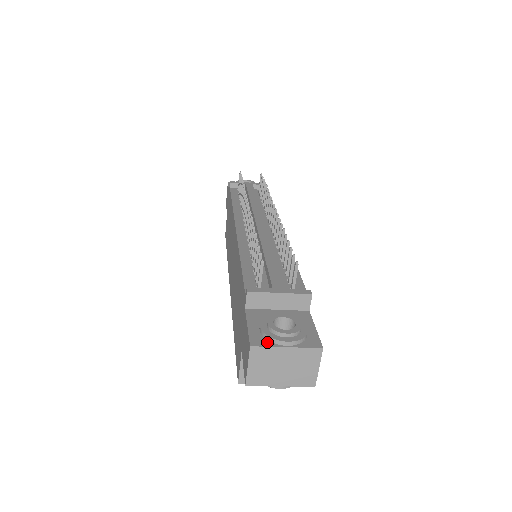
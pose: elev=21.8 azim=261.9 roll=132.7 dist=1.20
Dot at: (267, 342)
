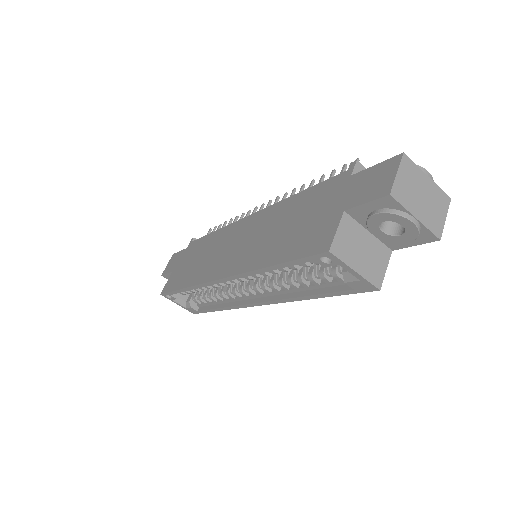
Dot at: (409, 166)
